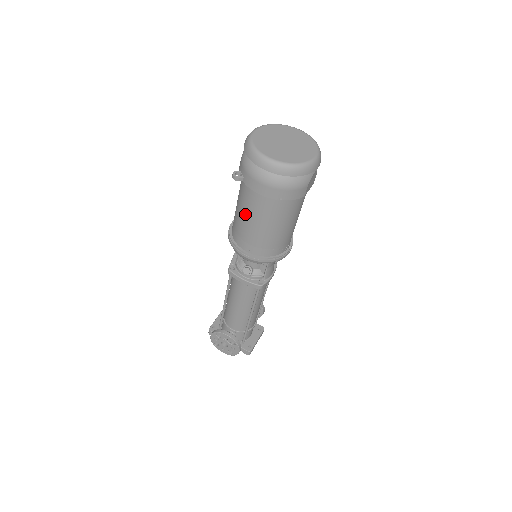
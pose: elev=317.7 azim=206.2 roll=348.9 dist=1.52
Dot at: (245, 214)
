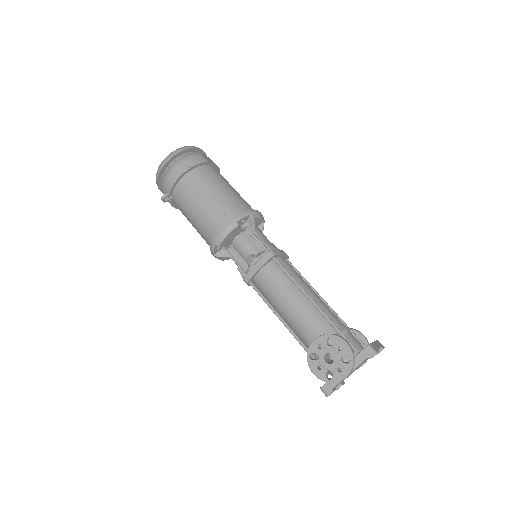
Dot at: (192, 210)
